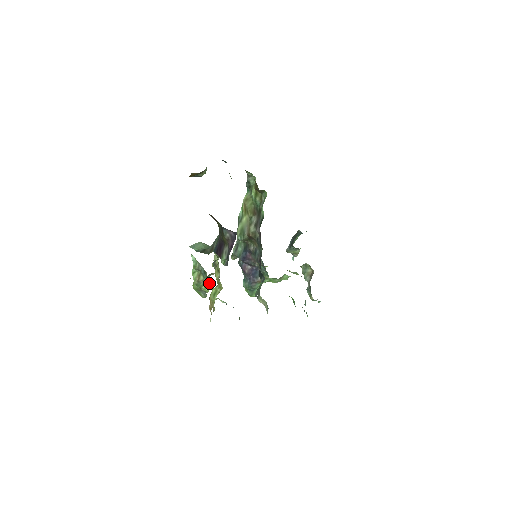
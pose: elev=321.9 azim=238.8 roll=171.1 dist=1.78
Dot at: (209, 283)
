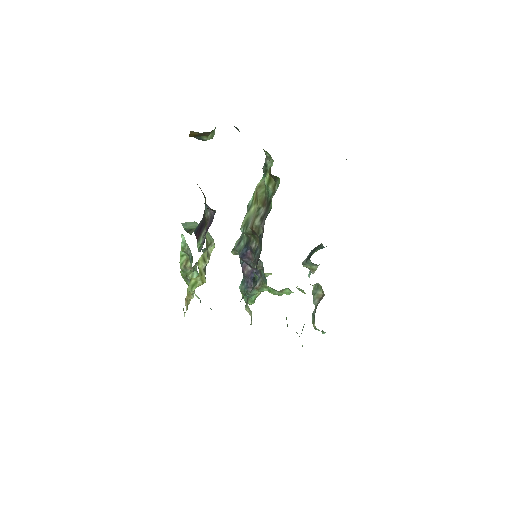
Dot at: (198, 273)
